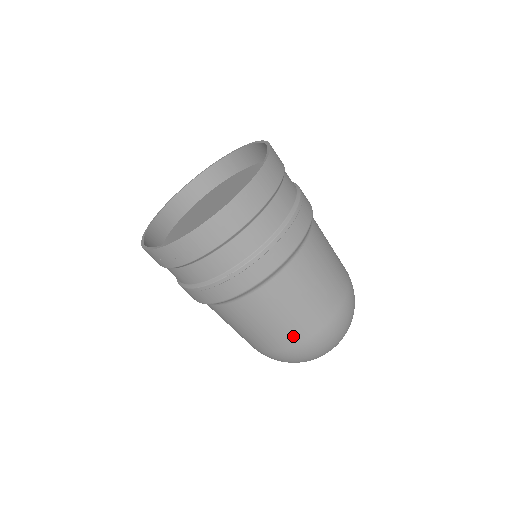
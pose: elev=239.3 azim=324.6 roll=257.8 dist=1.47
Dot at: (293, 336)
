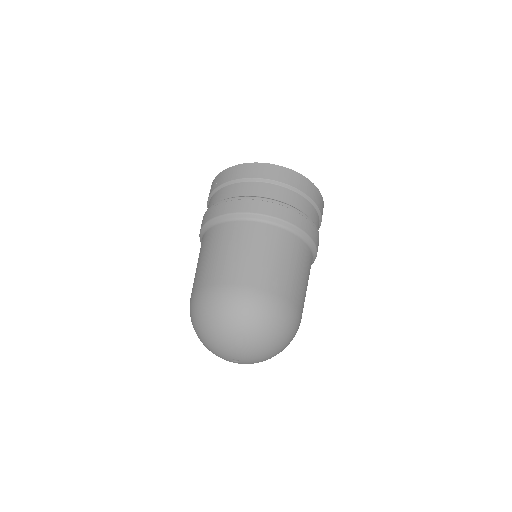
Dot at: (219, 274)
